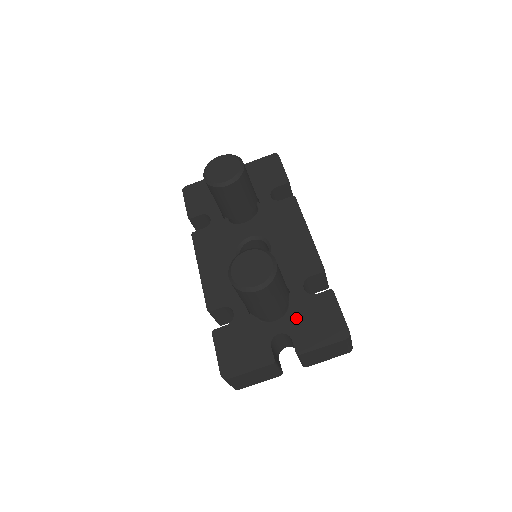
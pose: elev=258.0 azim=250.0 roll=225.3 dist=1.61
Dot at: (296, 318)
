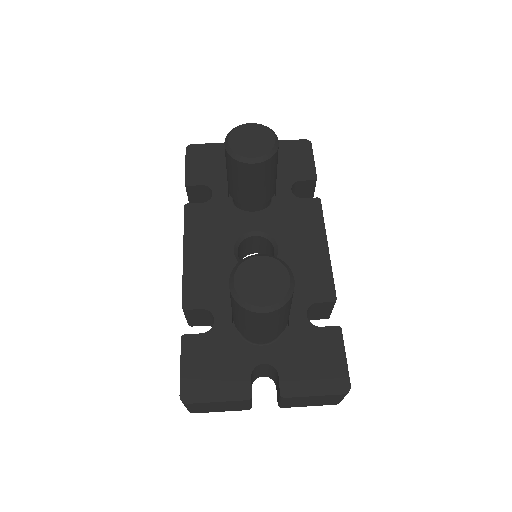
Dot at: (290, 350)
